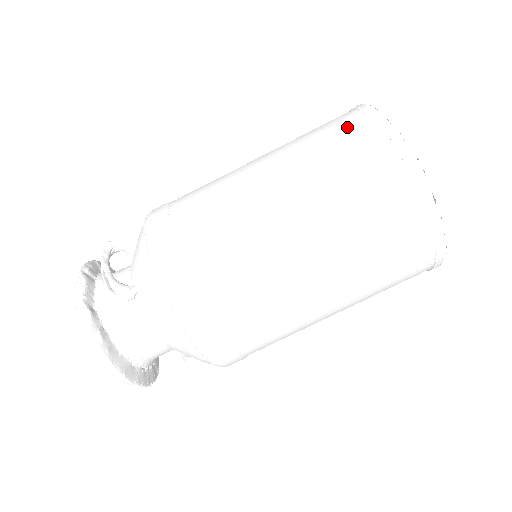
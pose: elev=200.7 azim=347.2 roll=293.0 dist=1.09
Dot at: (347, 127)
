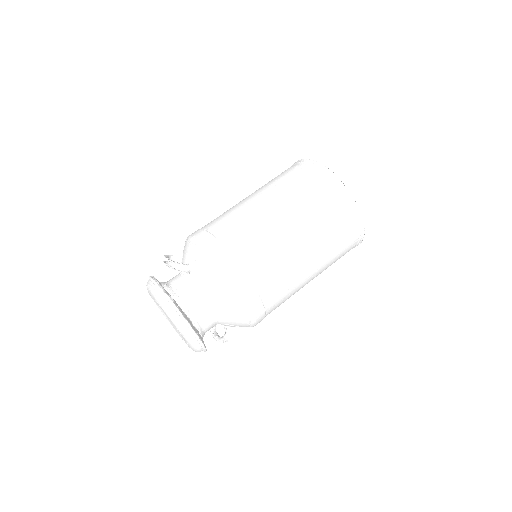
Dot at: (289, 169)
